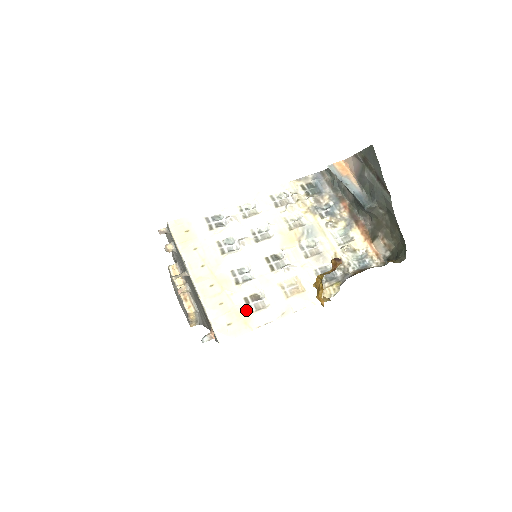
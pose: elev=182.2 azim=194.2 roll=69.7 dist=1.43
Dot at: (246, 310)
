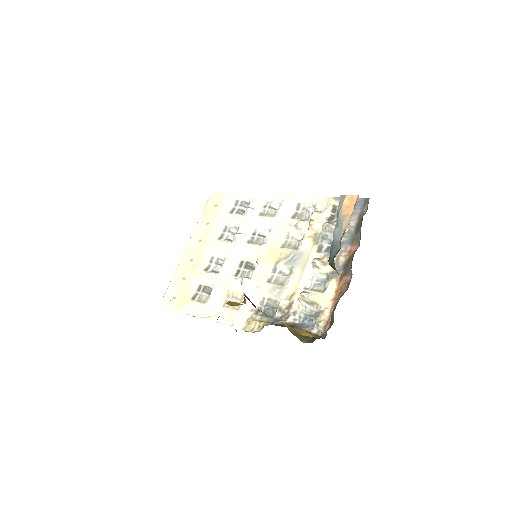
Dot at: (192, 295)
